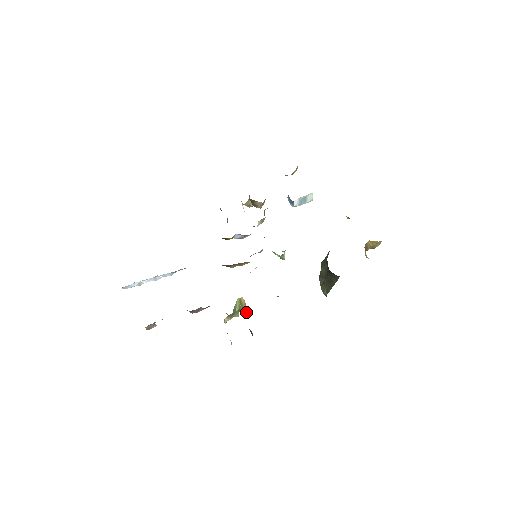
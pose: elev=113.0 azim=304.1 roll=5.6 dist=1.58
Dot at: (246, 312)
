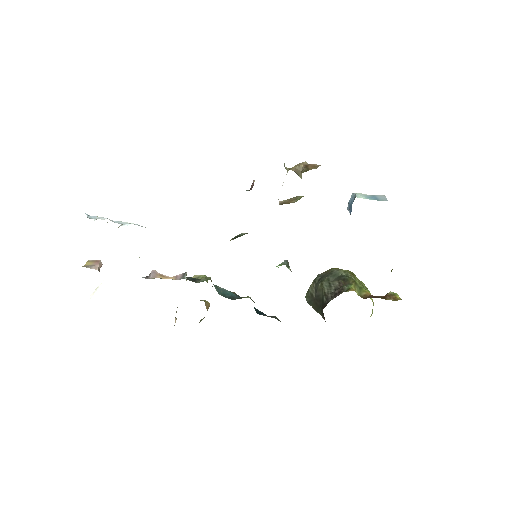
Dot at: (207, 307)
